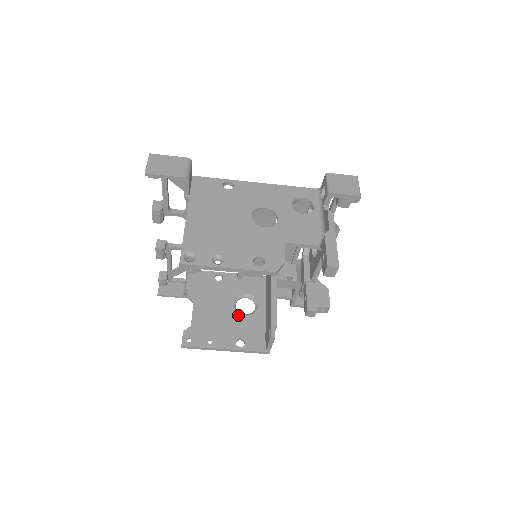
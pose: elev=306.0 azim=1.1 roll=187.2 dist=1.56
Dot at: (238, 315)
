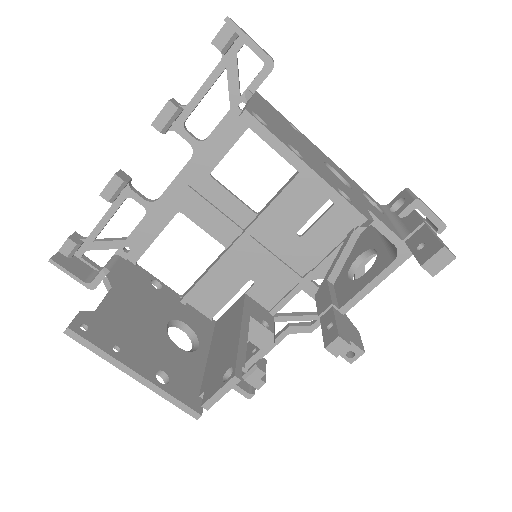
Dot at: (169, 341)
